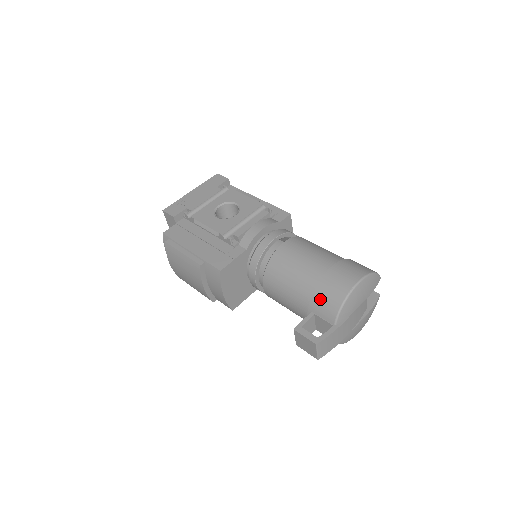
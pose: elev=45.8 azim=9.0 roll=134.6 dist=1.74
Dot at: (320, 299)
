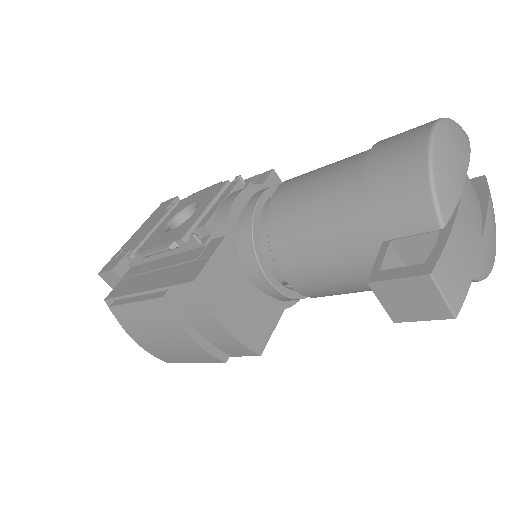
Dot at: (383, 204)
